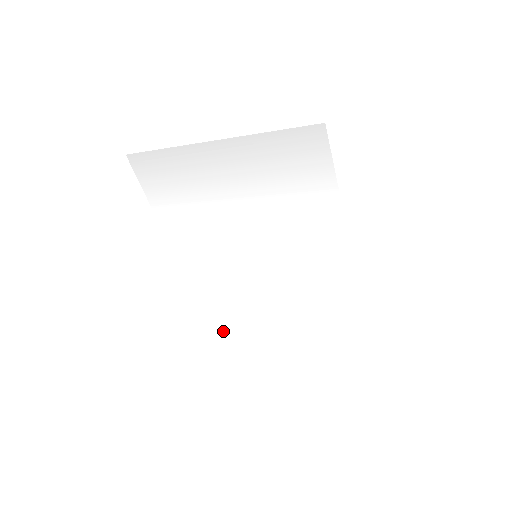
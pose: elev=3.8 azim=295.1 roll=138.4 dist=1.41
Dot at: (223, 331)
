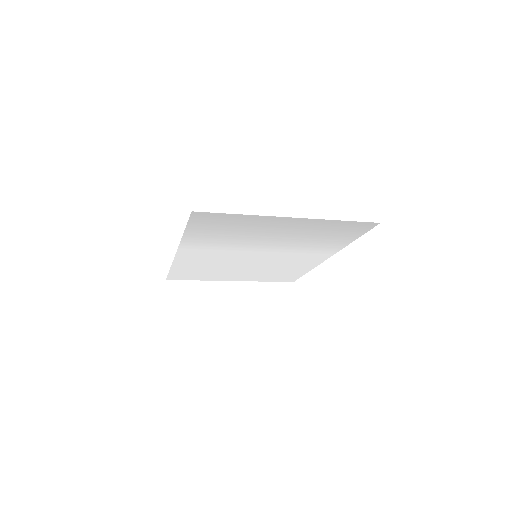
Dot at: (179, 278)
